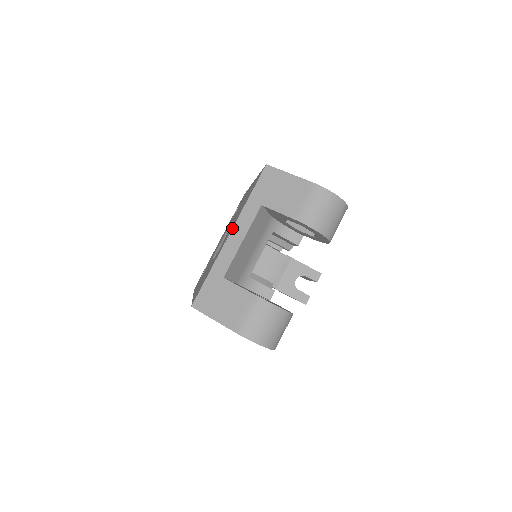
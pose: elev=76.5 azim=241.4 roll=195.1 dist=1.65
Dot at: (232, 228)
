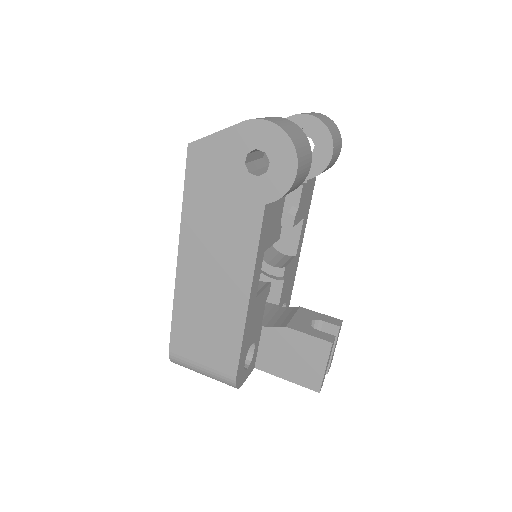
Dot at: occluded
